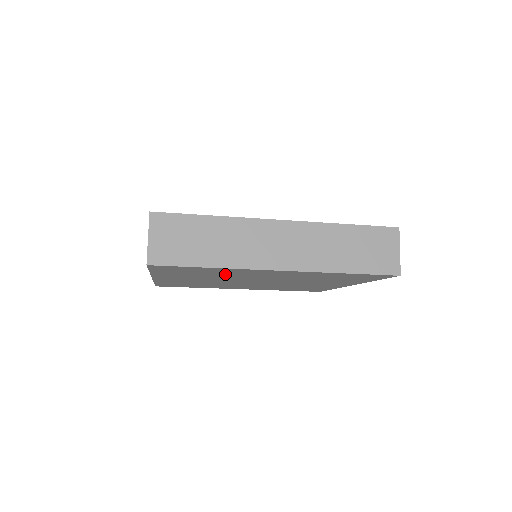
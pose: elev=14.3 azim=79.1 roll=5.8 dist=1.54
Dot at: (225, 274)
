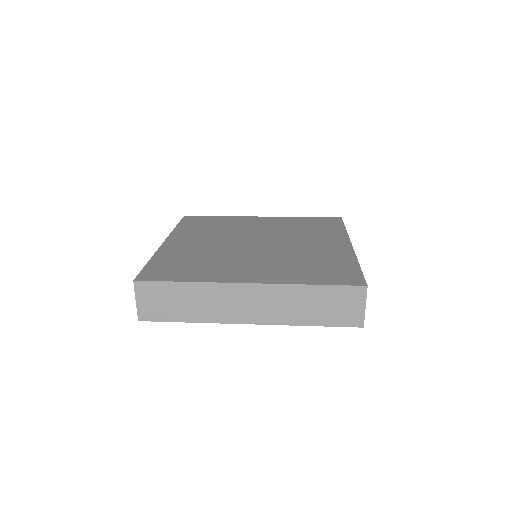
Dot at: occluded
